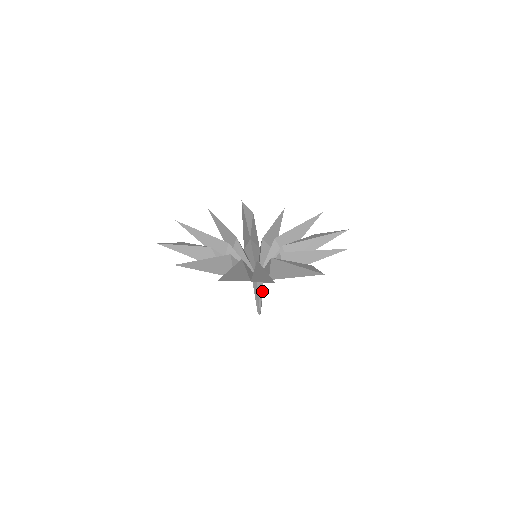
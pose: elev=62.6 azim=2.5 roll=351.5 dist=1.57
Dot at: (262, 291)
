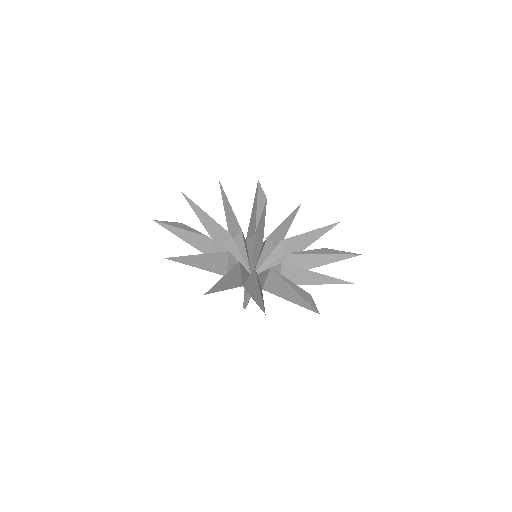
Dot at: occluded
